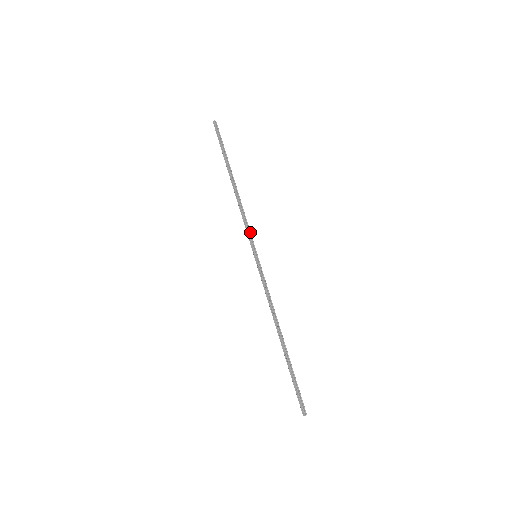
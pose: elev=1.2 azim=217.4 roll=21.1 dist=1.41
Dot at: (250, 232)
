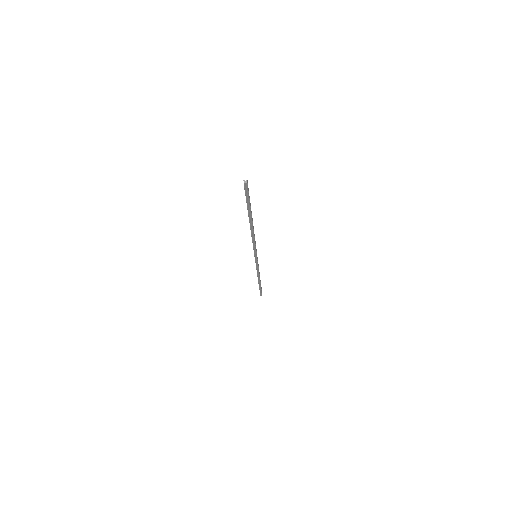
Dot at: occluded
